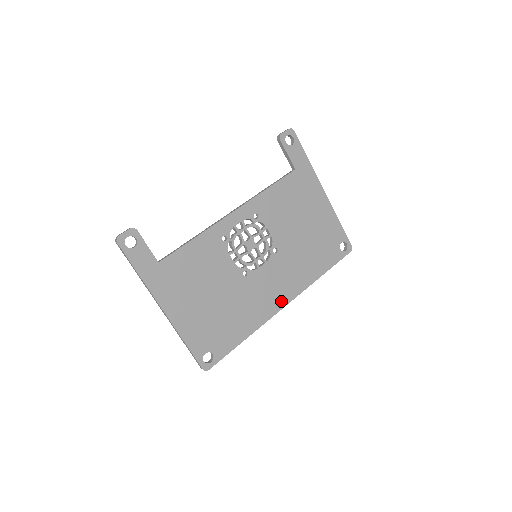
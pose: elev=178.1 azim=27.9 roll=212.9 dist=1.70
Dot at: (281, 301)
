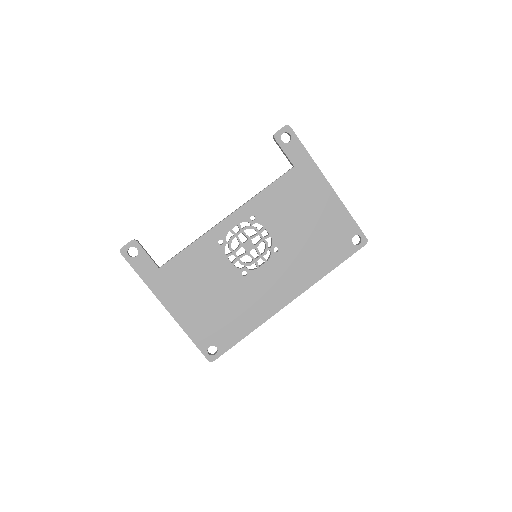
Dot at: (285, 298)
